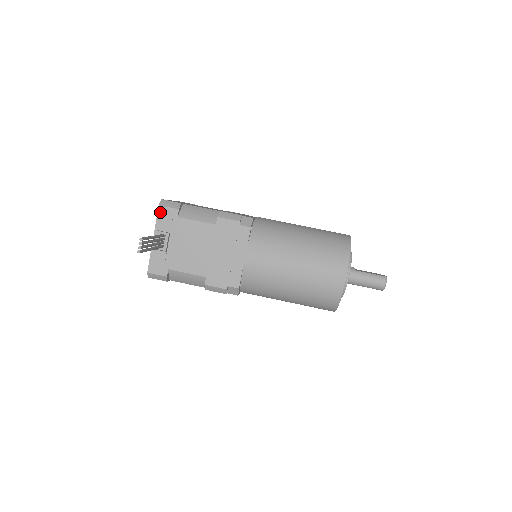
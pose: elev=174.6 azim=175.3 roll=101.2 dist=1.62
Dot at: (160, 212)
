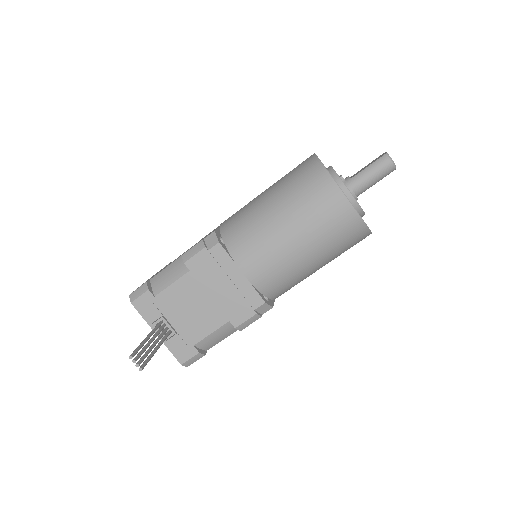
Dot at: (137, 307)
